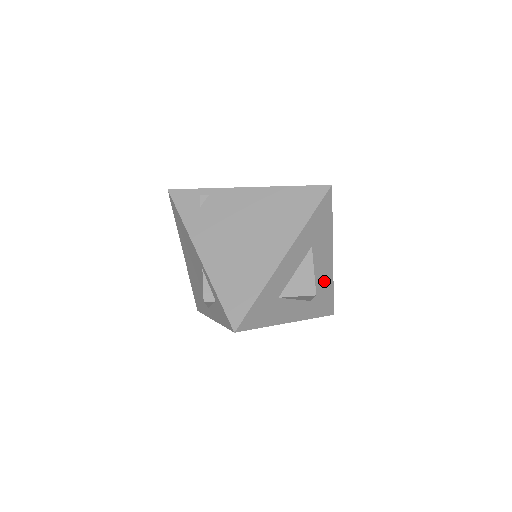
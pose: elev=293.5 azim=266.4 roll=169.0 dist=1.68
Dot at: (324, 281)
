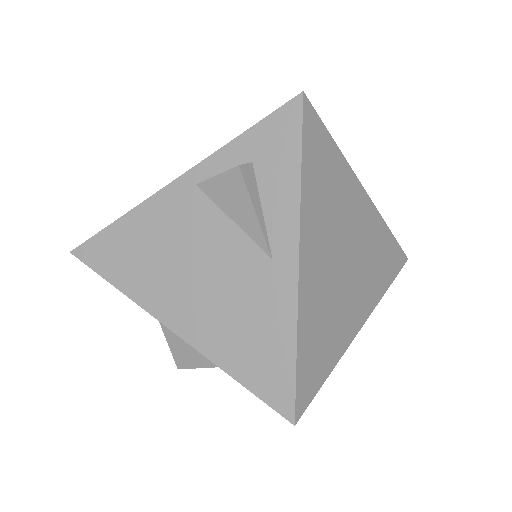
Dot at: occluded
